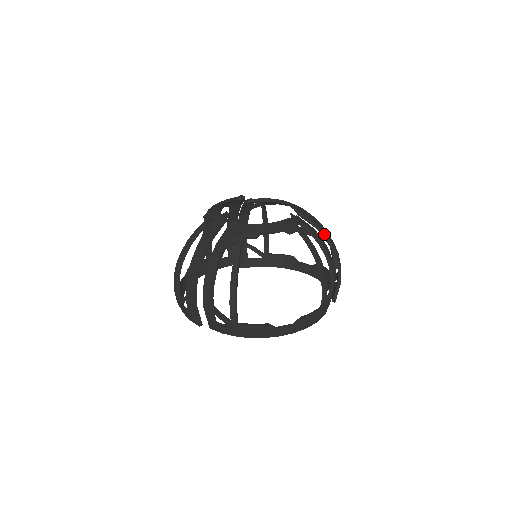
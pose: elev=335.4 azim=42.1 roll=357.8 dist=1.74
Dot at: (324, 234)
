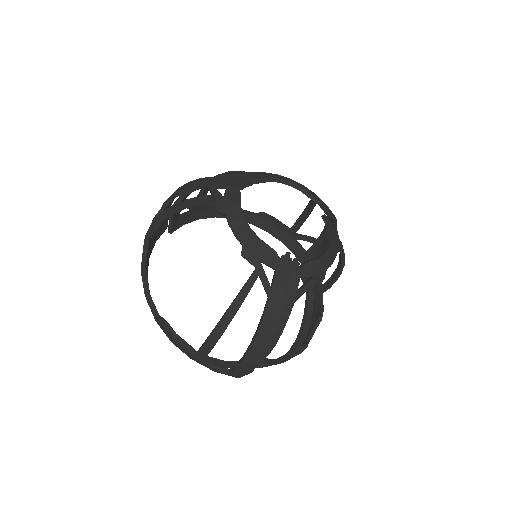
Dot at: (336, 223)
